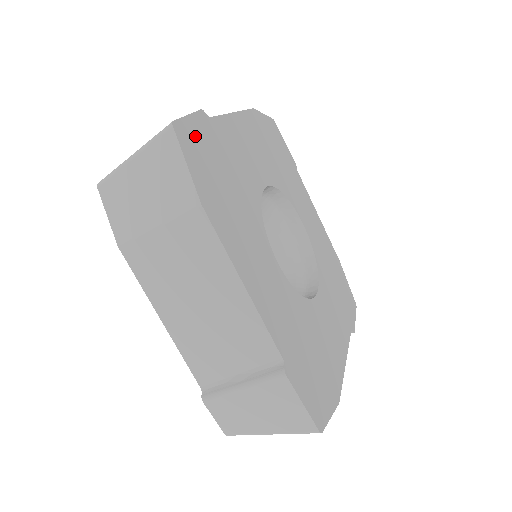
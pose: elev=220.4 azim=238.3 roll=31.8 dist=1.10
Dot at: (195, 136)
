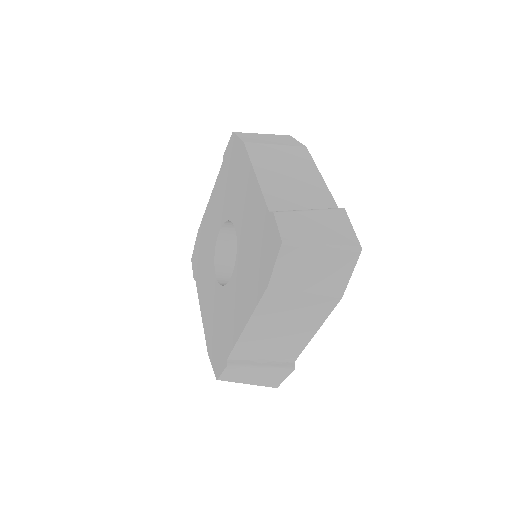
Dot at: occluded
